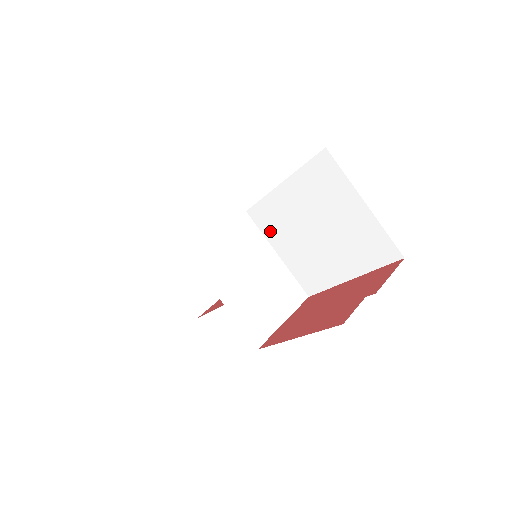
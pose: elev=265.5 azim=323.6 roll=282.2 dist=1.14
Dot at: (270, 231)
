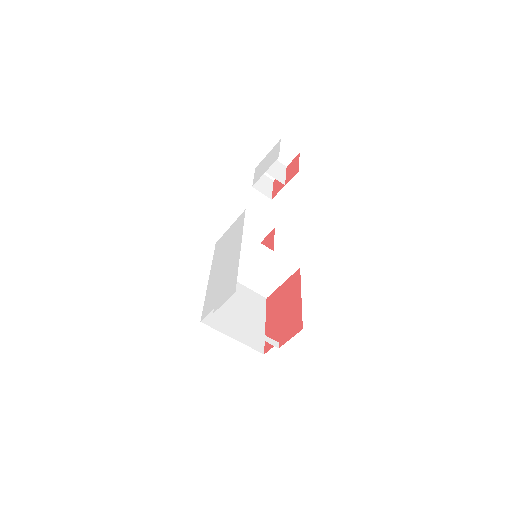
Dot at: occluded
